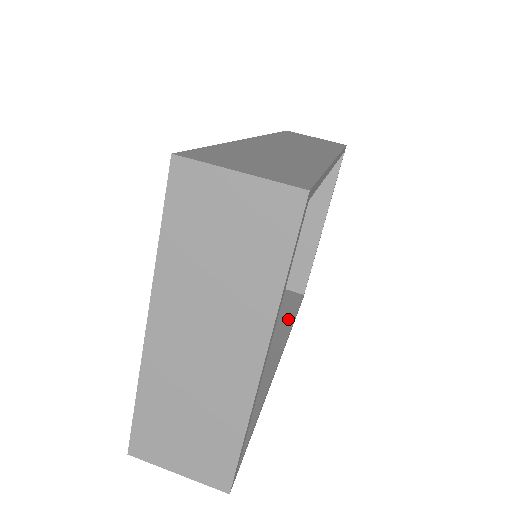
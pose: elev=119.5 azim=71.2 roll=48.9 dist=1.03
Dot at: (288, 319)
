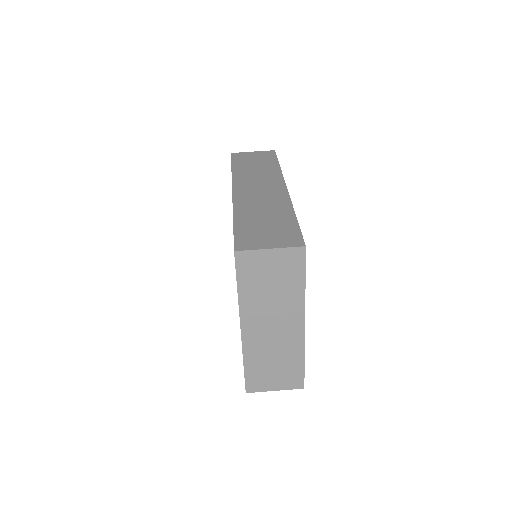
Dot at: occluded
